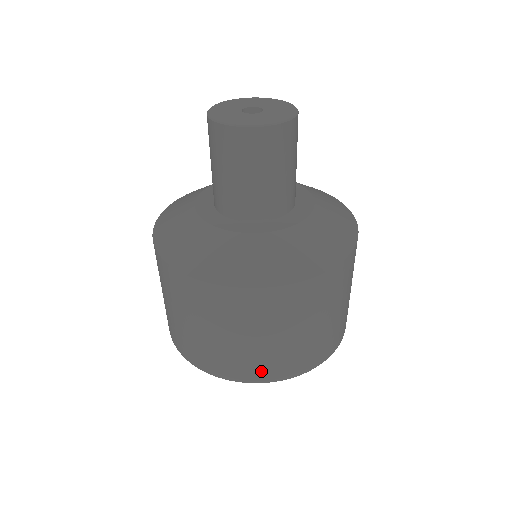
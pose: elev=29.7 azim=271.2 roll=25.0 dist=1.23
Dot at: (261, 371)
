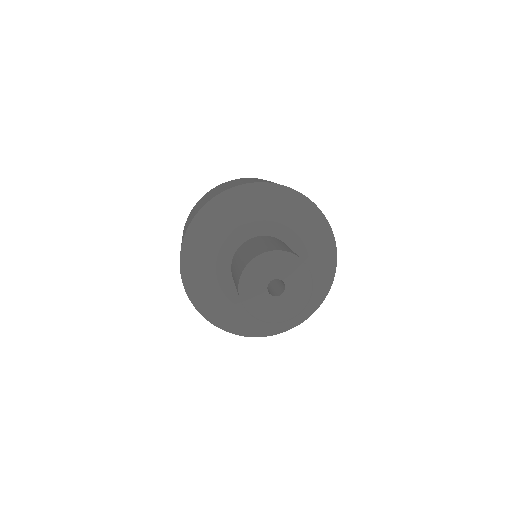
Dot at: occluded
